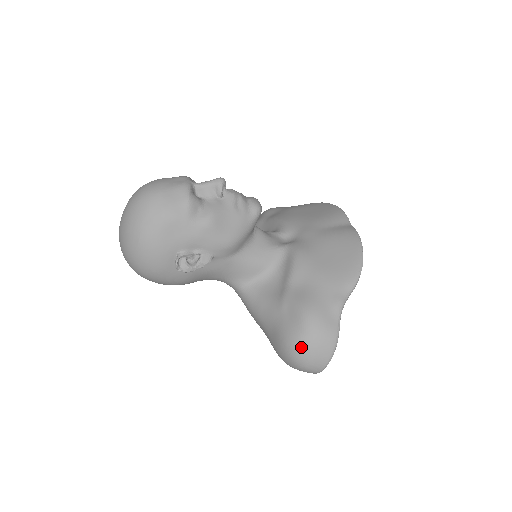
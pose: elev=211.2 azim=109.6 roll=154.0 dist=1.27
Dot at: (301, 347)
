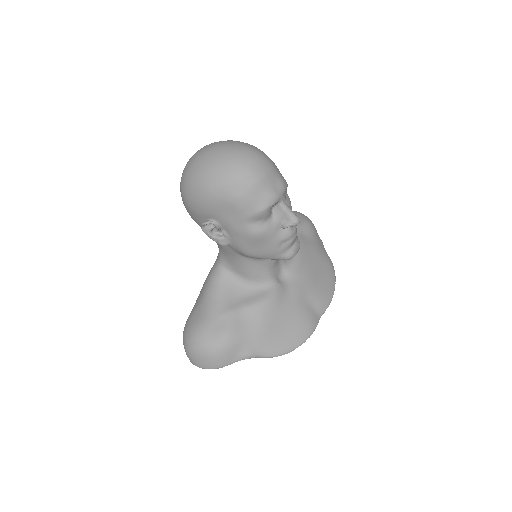
Dot at: (199, 347)
